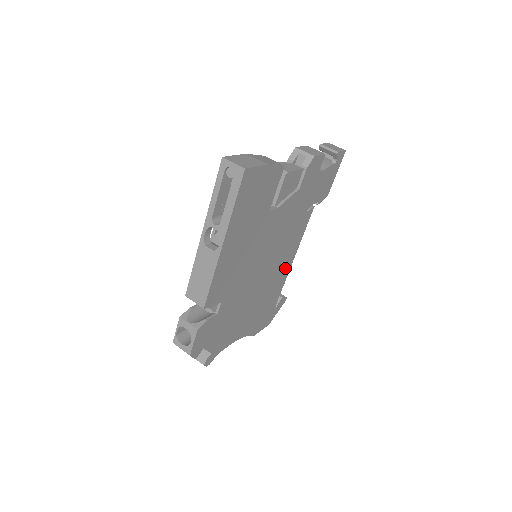
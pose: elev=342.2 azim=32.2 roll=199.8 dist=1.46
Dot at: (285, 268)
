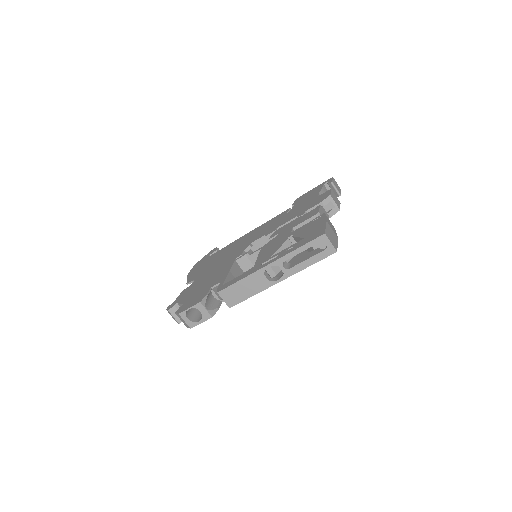
Dot at: occluded
